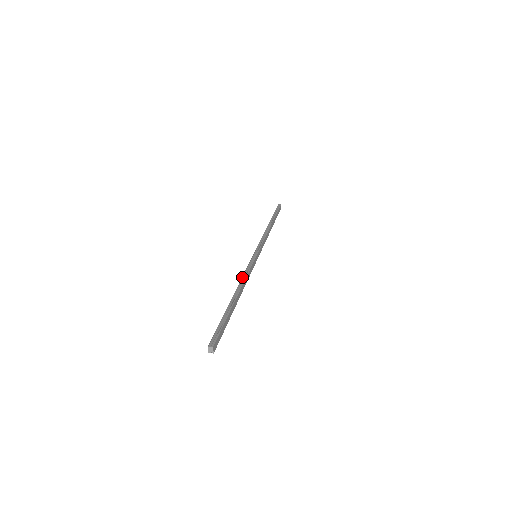
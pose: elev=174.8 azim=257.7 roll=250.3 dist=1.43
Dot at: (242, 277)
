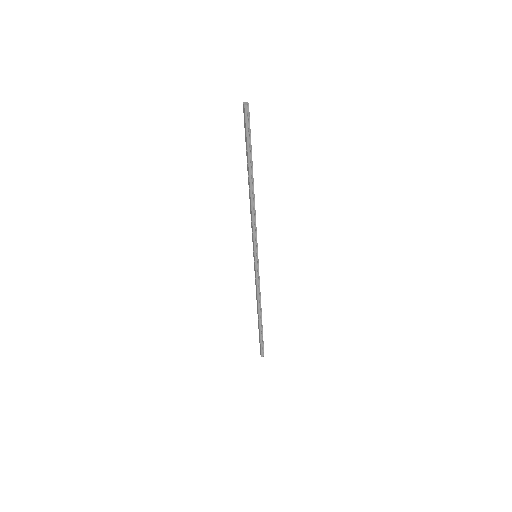
Dot at: (258, 296)
